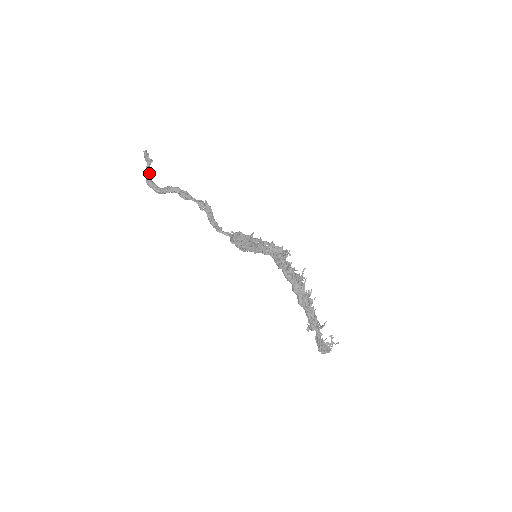
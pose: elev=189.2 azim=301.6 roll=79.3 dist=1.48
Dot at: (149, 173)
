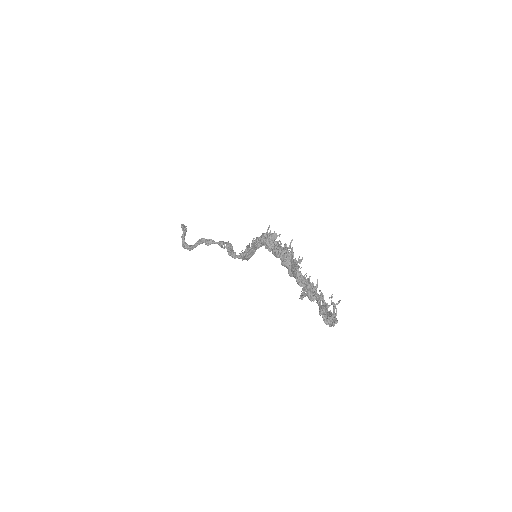
Dot at: (183, 237)
